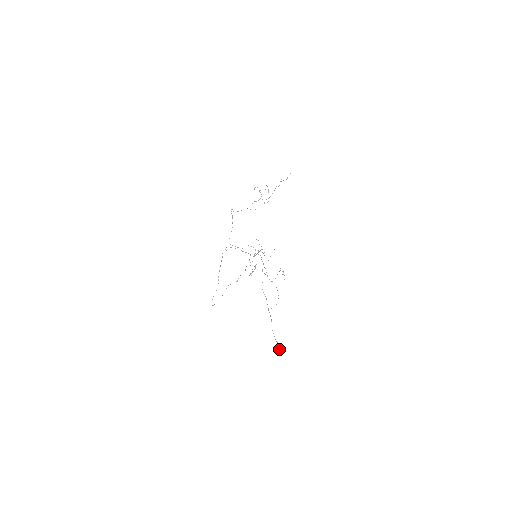
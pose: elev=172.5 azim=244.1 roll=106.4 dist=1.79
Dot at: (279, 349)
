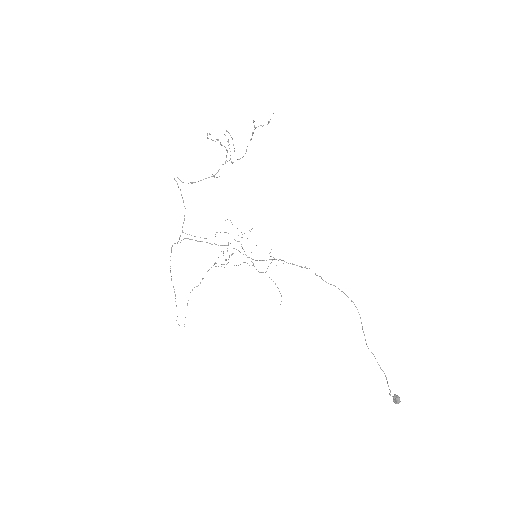
Dot at: (397, 403)
